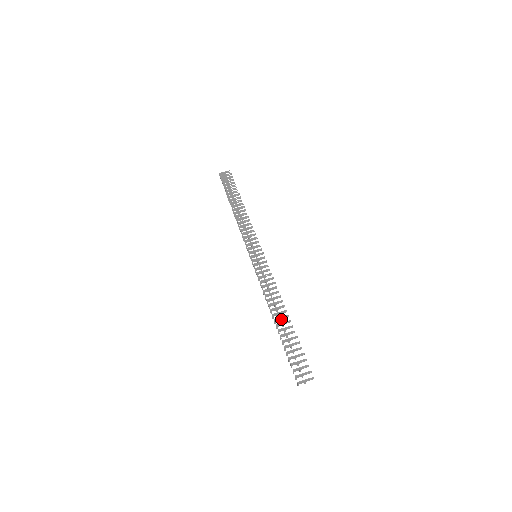
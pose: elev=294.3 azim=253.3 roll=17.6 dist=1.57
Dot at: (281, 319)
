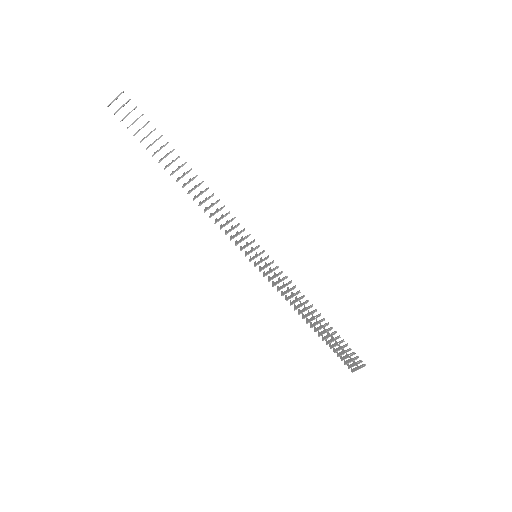
Dot at: (317, 322)
